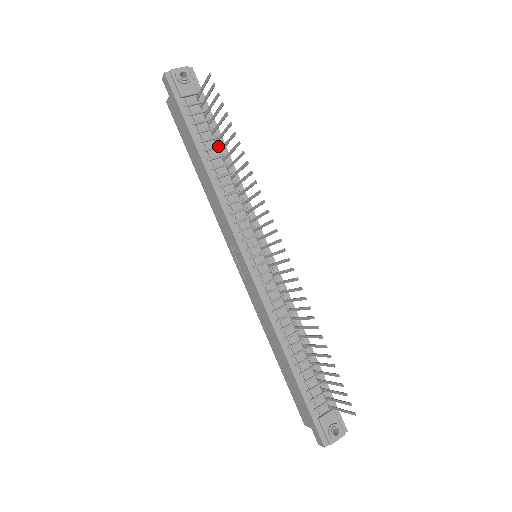
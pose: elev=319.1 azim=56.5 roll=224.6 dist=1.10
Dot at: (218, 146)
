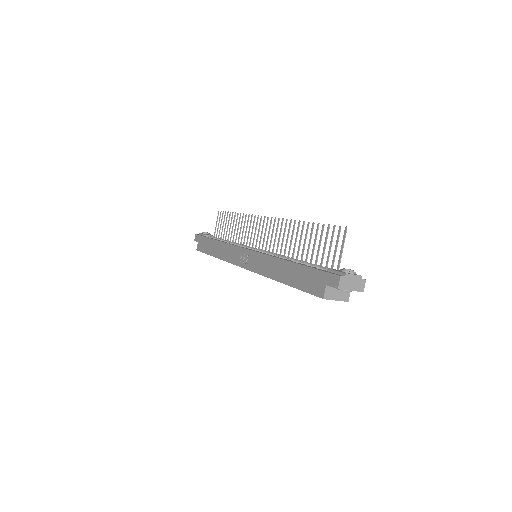
Dot at: occluded
